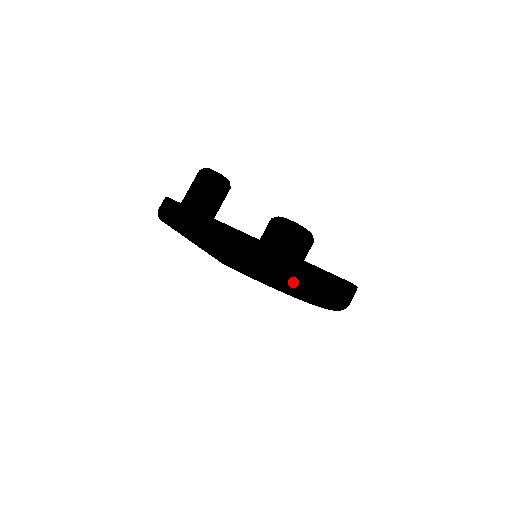
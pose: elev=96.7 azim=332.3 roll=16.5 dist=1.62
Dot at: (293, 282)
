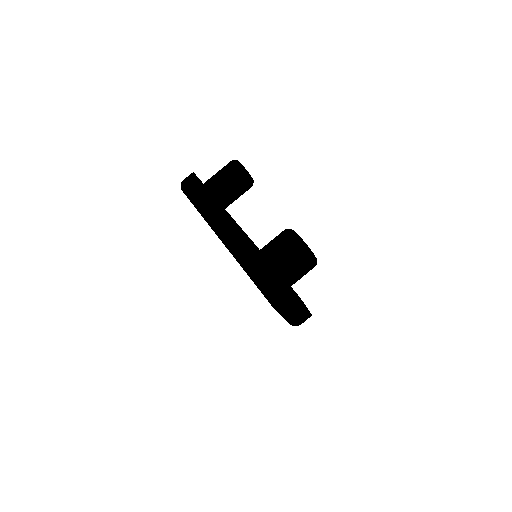
Dot at: (248, 271)
